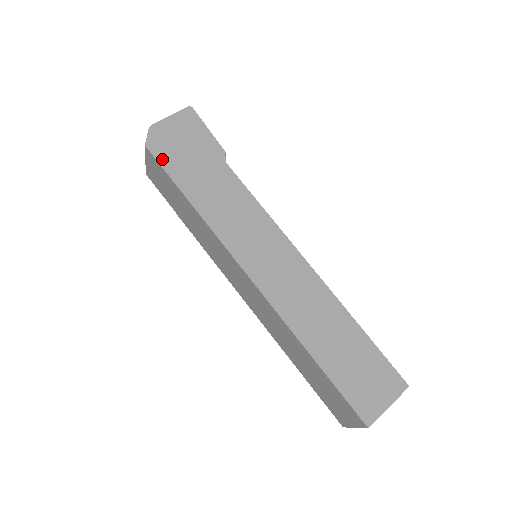
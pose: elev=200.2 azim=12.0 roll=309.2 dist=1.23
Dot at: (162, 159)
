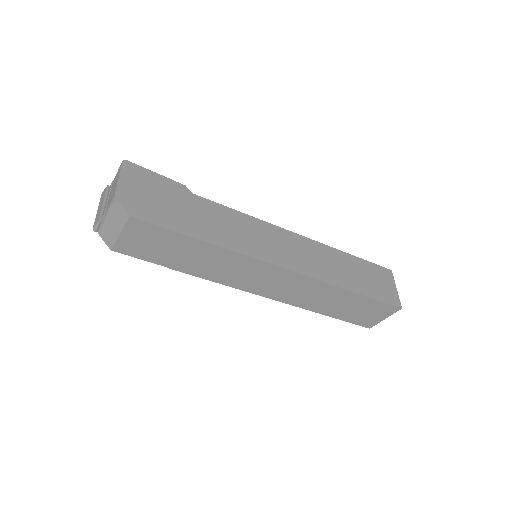
Dot at: (153, 219)
